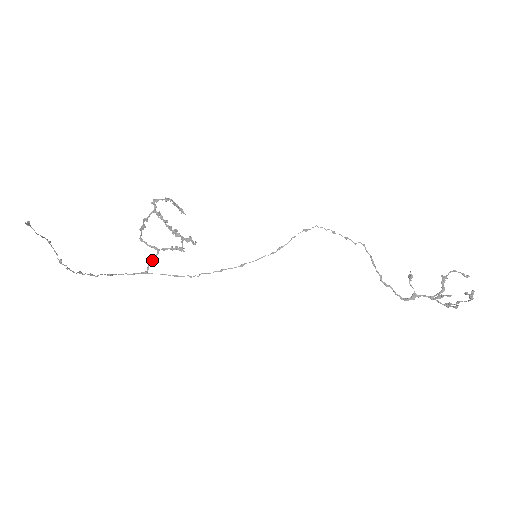
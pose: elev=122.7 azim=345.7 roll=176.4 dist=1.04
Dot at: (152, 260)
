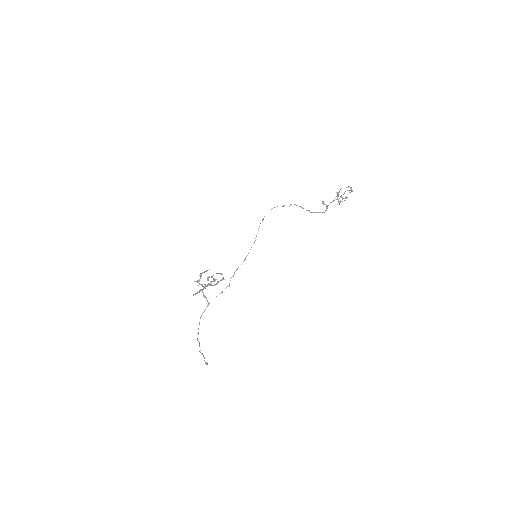
Dot at: (205, 297)
